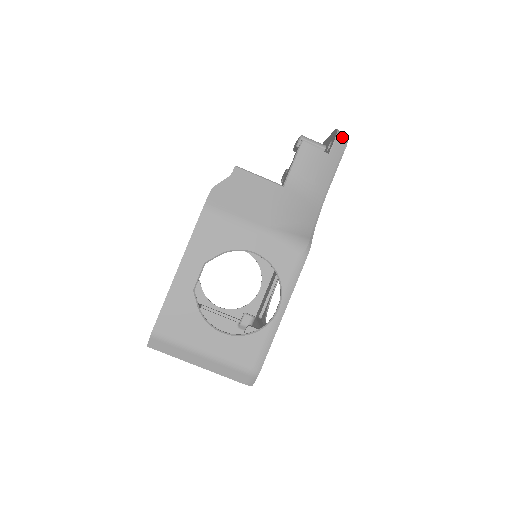
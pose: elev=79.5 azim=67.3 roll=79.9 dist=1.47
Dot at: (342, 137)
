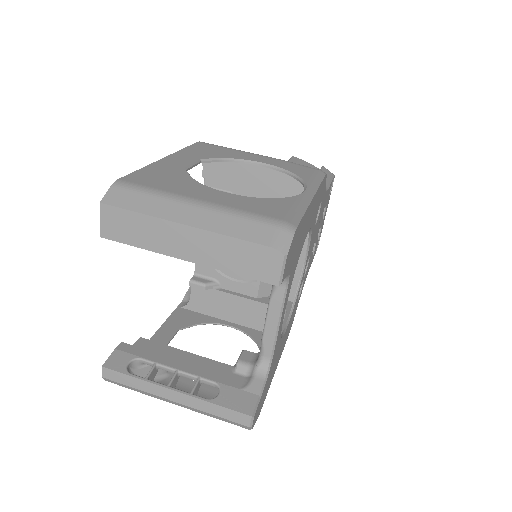
Dot at: occluded
